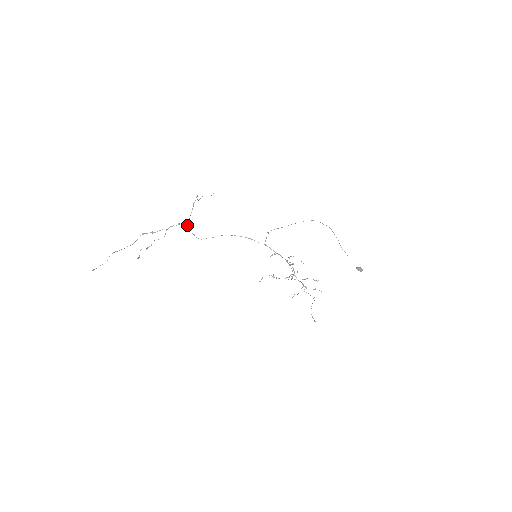
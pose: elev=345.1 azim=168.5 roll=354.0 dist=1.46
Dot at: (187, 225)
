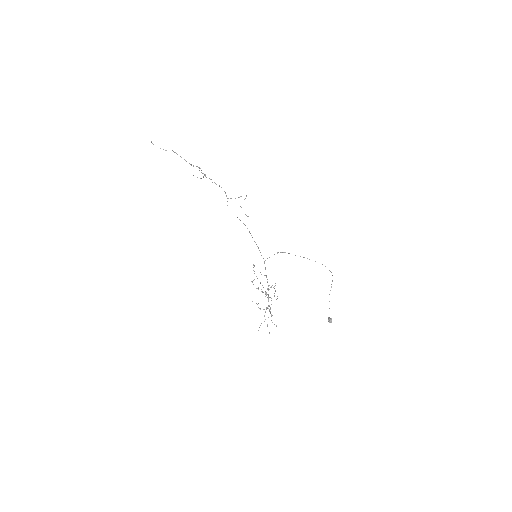
Dot at: (227, 198)
